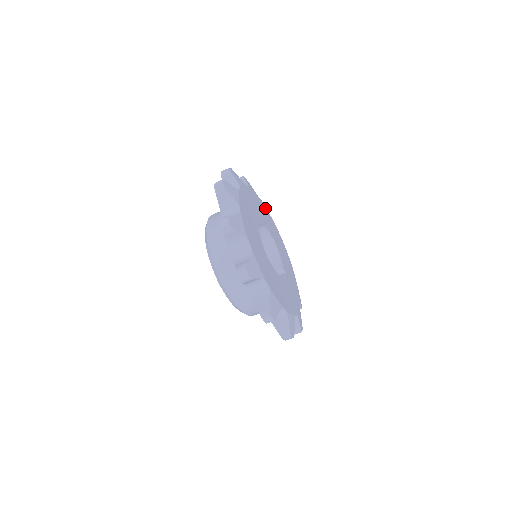
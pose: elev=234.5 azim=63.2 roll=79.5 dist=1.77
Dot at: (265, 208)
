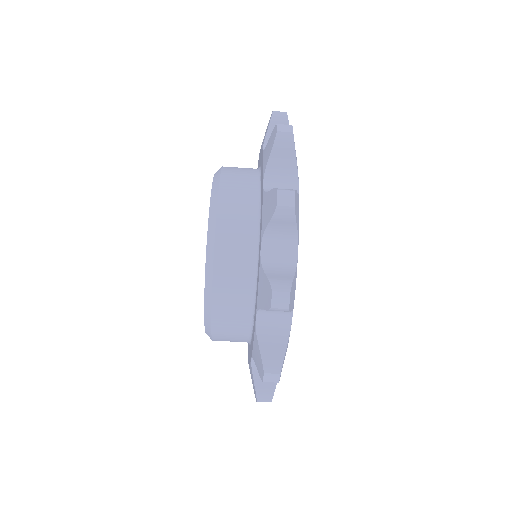
Dot at: occluded
